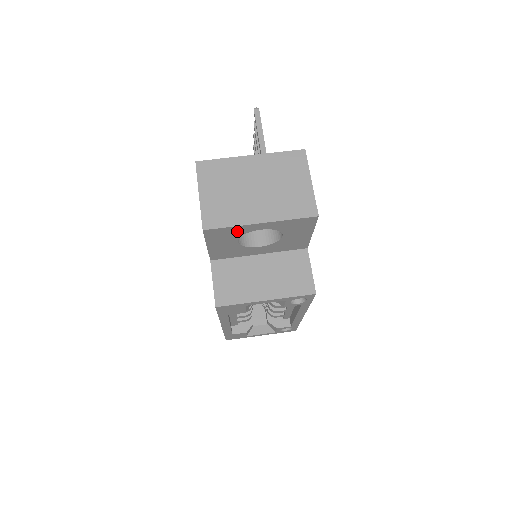
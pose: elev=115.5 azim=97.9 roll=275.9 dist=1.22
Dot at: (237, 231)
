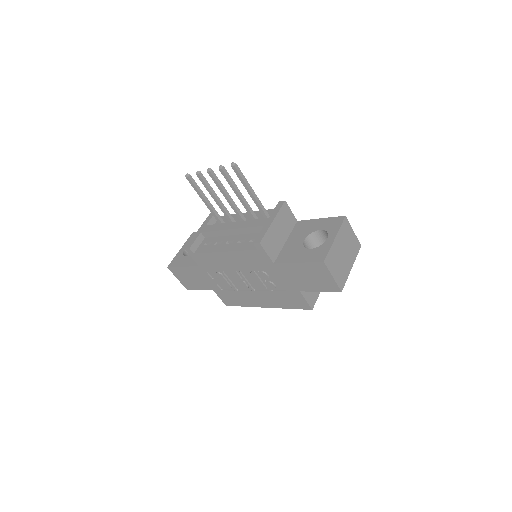
Dot at: occluded
